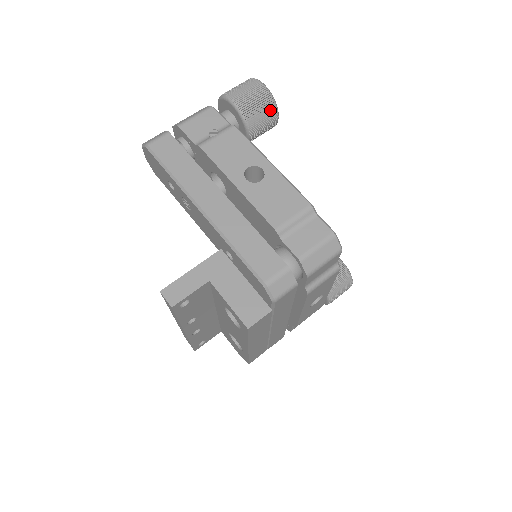
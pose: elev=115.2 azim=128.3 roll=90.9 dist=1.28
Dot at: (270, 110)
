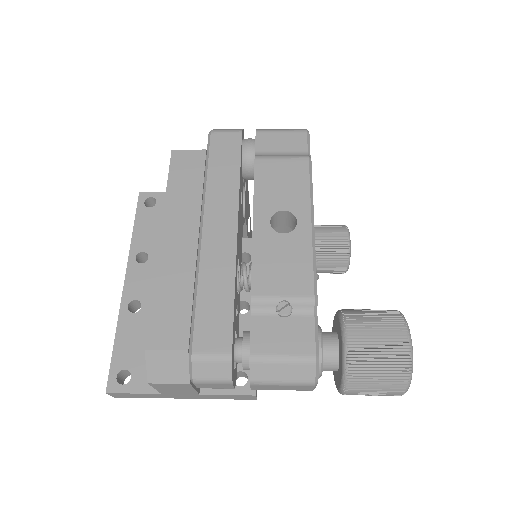
Dot at: (340, 228)
